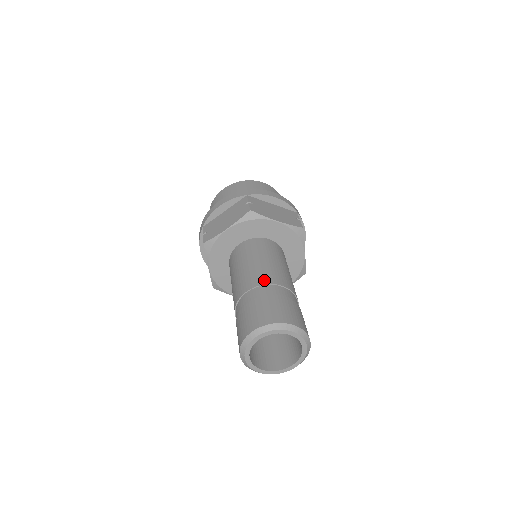
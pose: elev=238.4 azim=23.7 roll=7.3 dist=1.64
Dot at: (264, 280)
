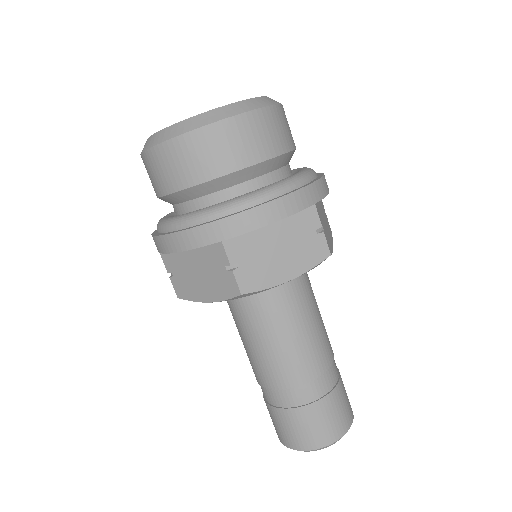
Dot at: (327, 361)
